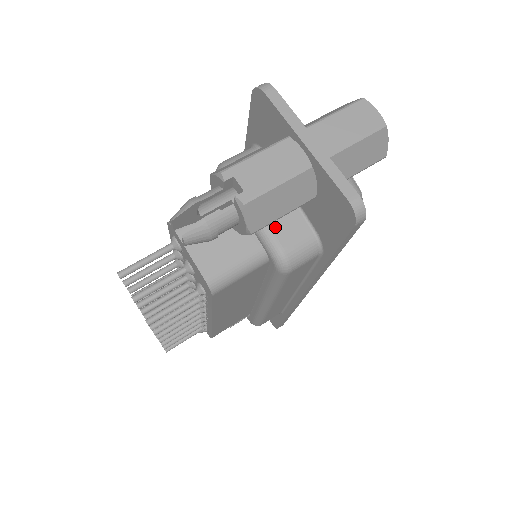
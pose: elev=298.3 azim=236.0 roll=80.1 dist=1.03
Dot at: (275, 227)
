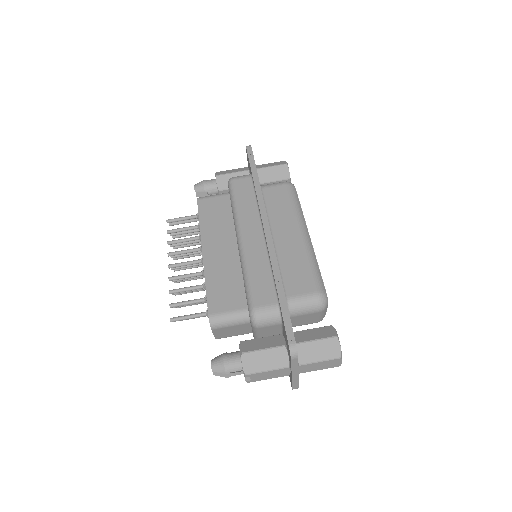
Dot at: occluded
